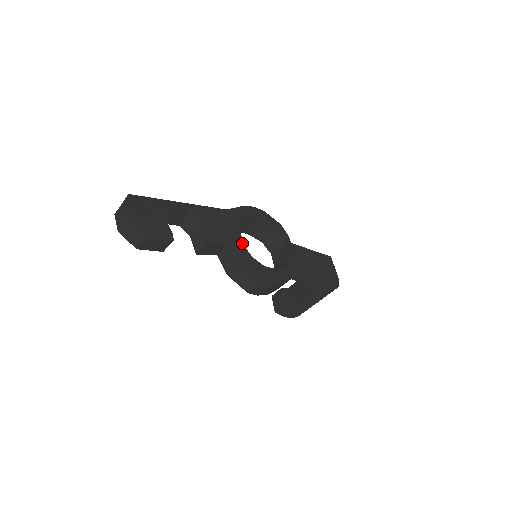
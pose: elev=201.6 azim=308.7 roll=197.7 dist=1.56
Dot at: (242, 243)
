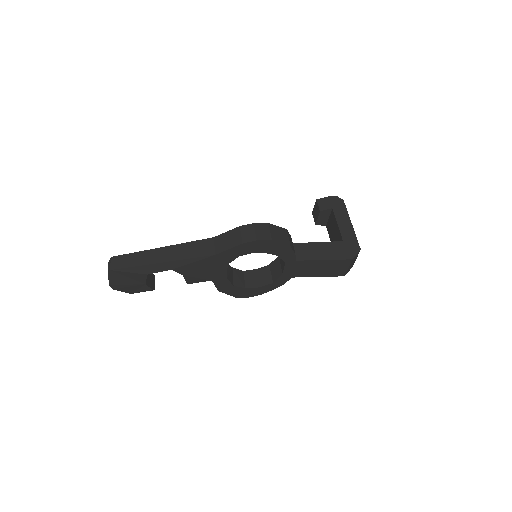
Dot at: (226, 278)
